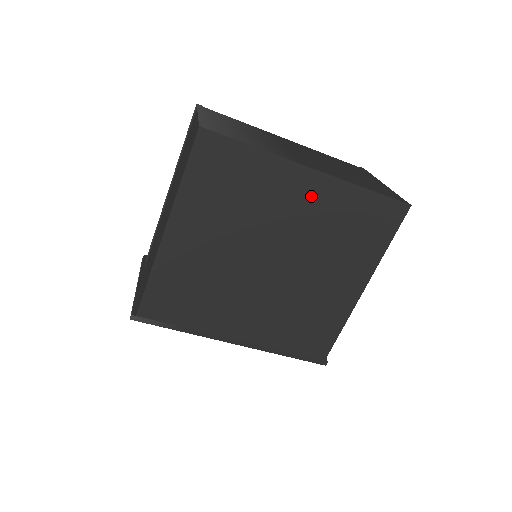
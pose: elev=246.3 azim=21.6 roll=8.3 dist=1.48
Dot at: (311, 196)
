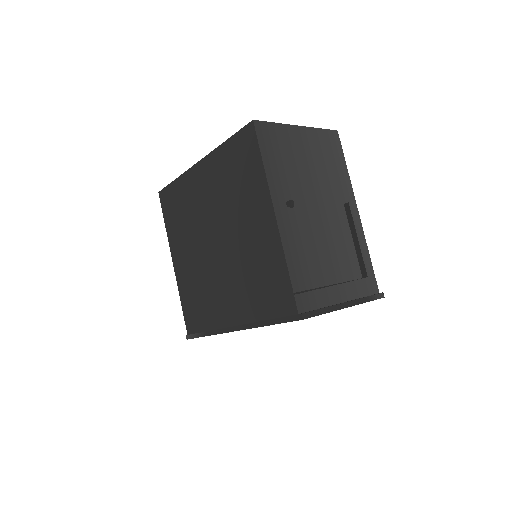
Dot at: (207, 178)
